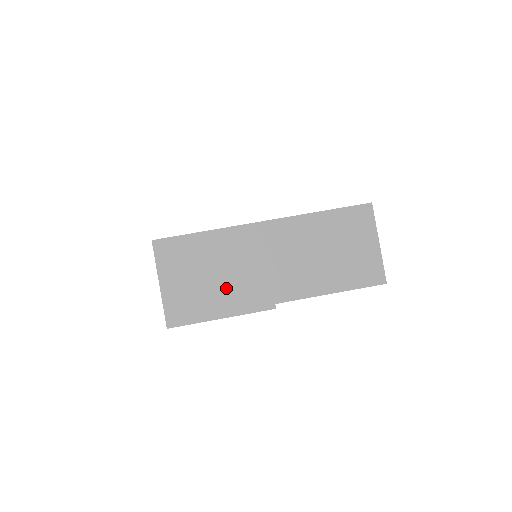
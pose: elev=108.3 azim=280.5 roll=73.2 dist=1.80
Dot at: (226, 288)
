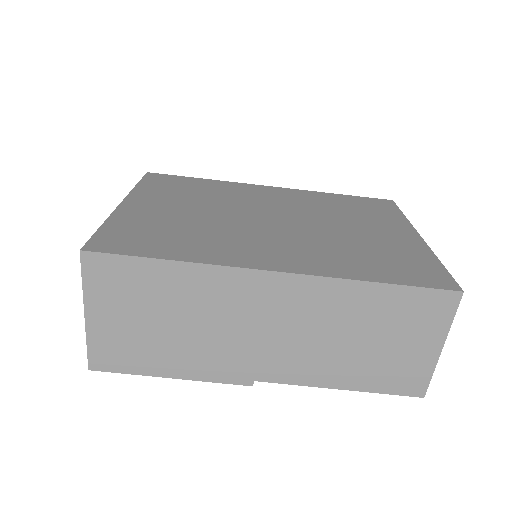
Dot at: (187, 345)
